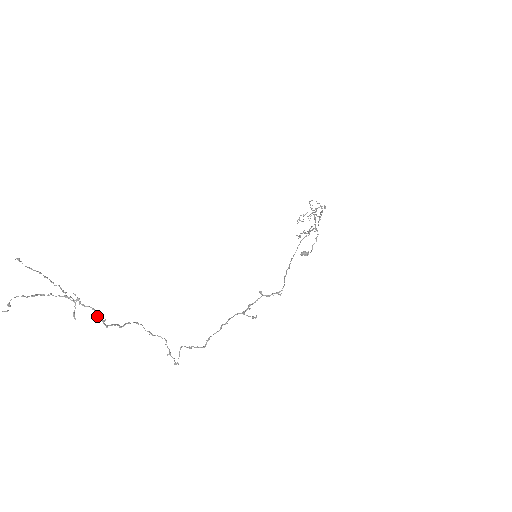
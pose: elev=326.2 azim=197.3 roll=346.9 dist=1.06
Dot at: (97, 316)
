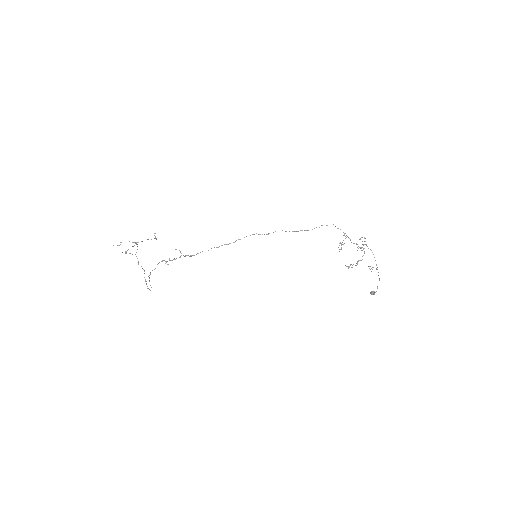
Dot at: occluded
